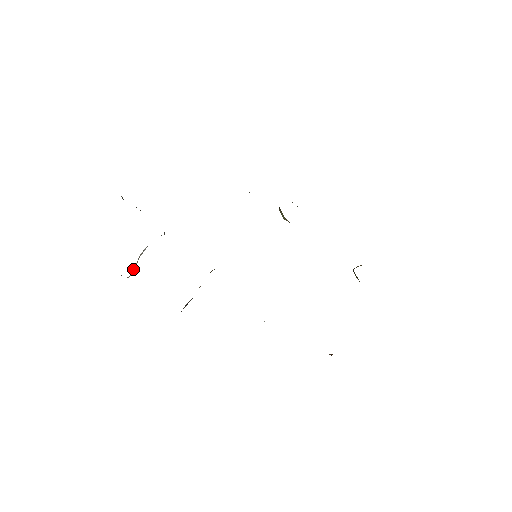
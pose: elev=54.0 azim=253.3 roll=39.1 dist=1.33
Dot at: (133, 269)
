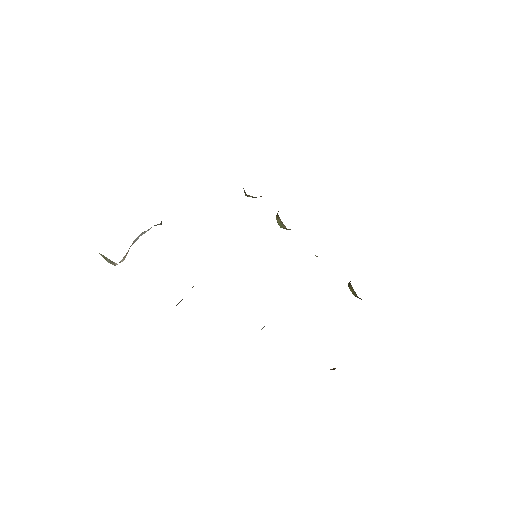
Dot at: occluded
